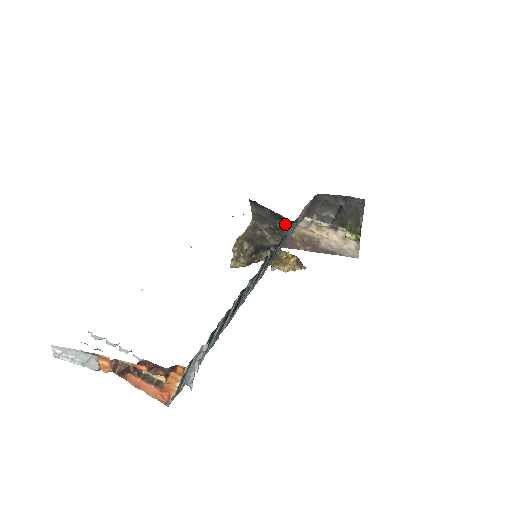
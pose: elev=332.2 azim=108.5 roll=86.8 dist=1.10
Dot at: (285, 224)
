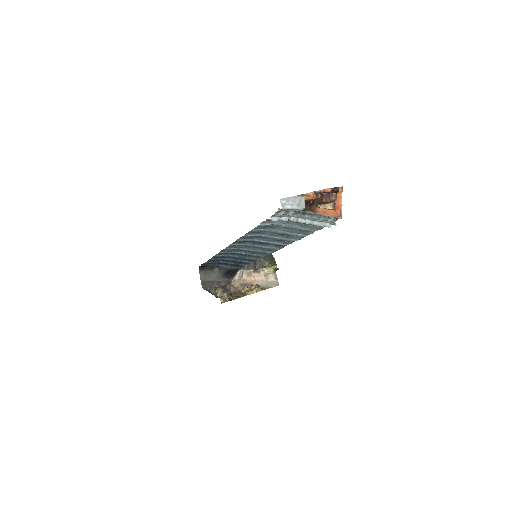
Dot at: (226, 281)
